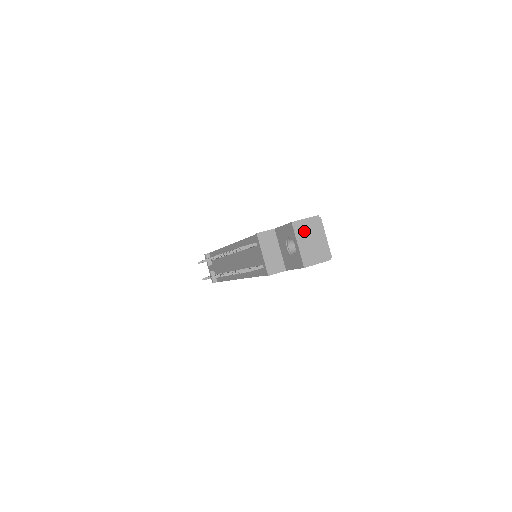
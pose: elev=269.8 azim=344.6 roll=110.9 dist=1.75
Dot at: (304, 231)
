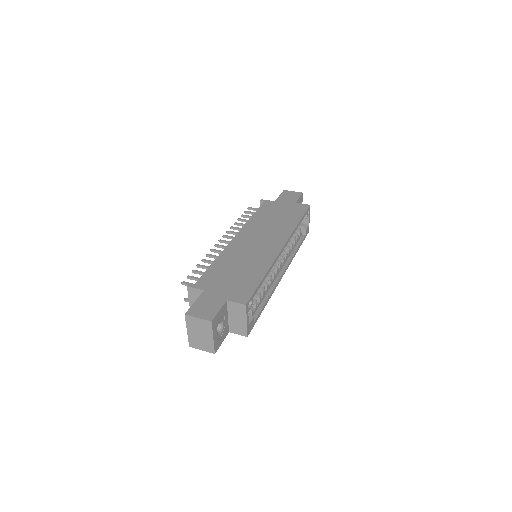
Dot at: (195, 325)
